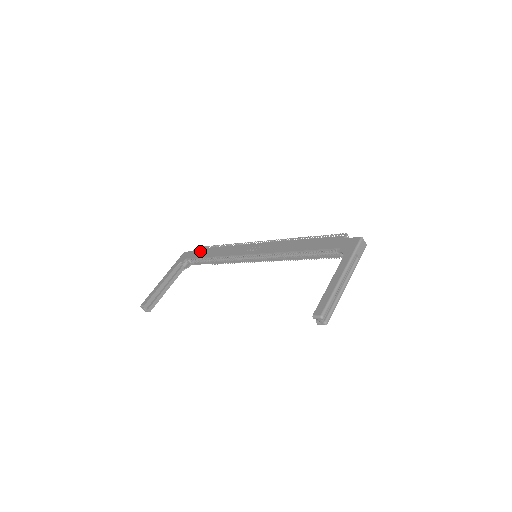
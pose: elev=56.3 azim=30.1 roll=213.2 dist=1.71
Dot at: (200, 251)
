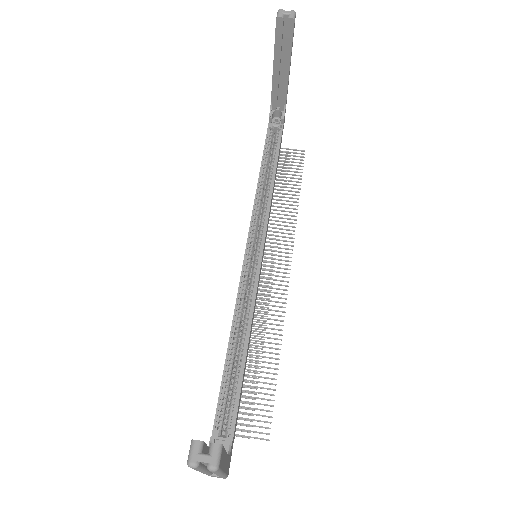
Dot at: occluded
